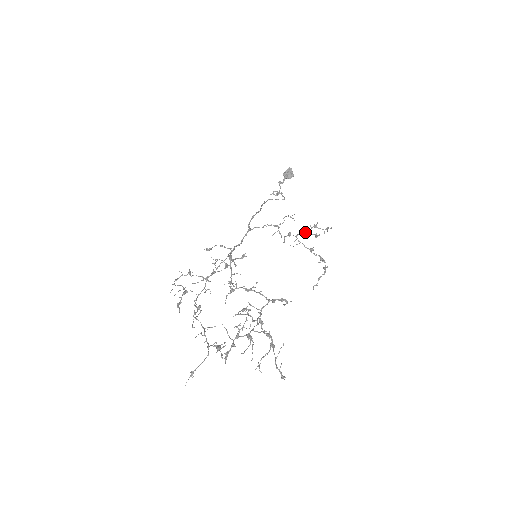
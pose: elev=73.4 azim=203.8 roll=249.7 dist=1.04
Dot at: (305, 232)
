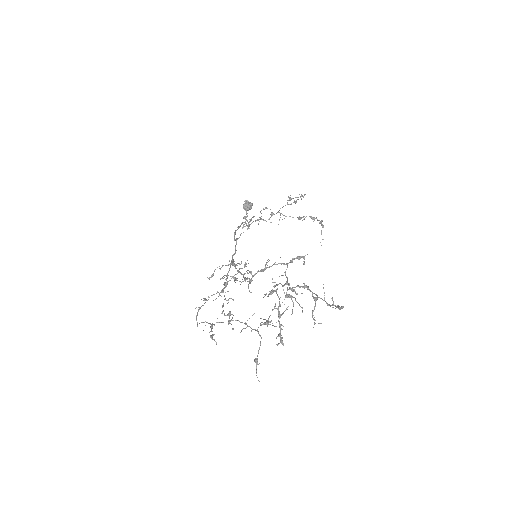
Dot at: occluded
